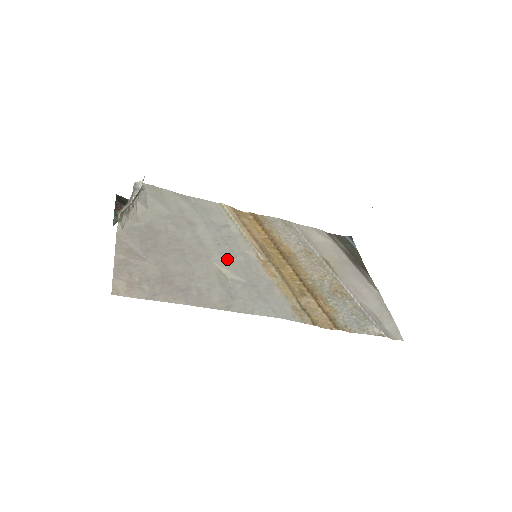
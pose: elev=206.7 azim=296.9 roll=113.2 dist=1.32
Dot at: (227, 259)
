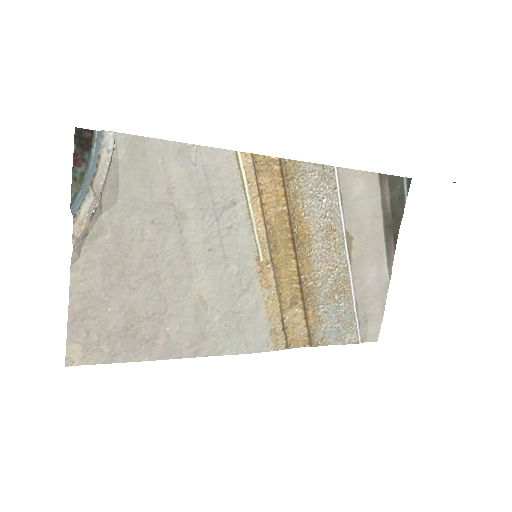
Dot at: (215, 275)
